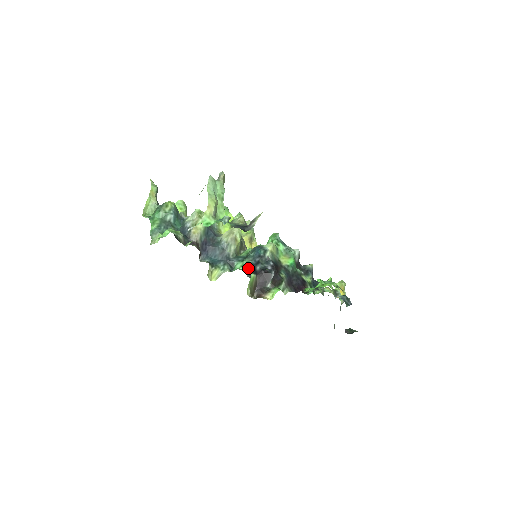
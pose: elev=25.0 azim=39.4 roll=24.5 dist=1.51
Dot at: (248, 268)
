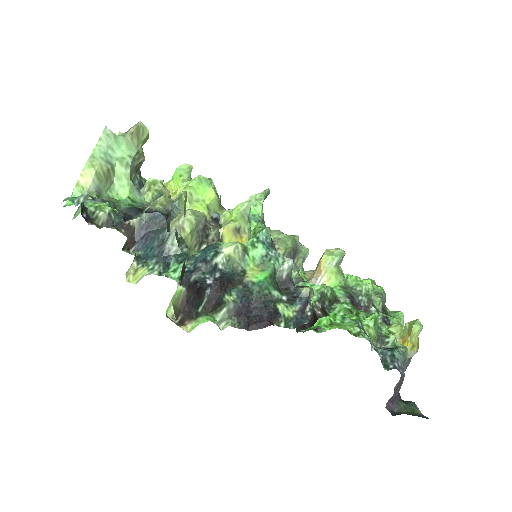
Dot at: (179, 275)
